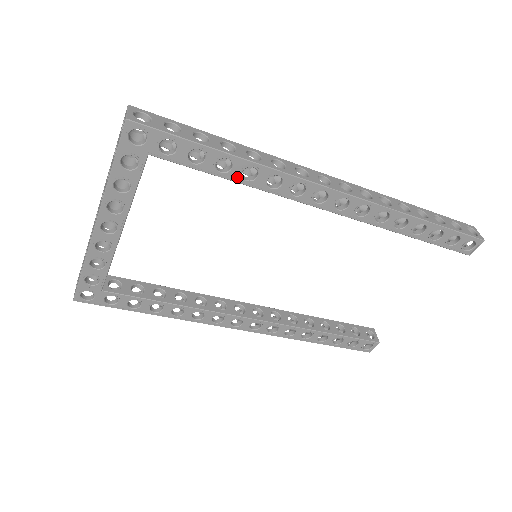
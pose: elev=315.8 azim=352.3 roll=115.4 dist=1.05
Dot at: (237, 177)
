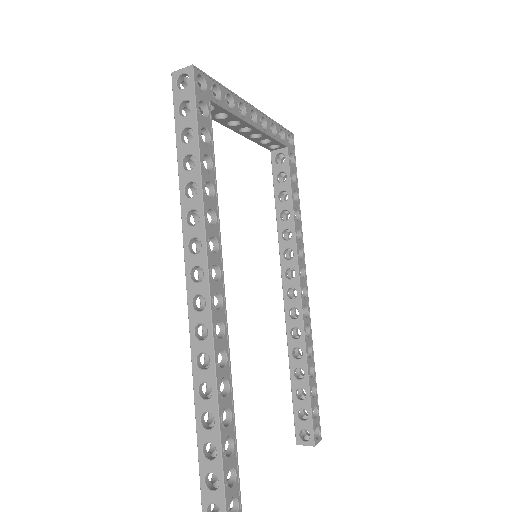
Dot at: (294, 207)
